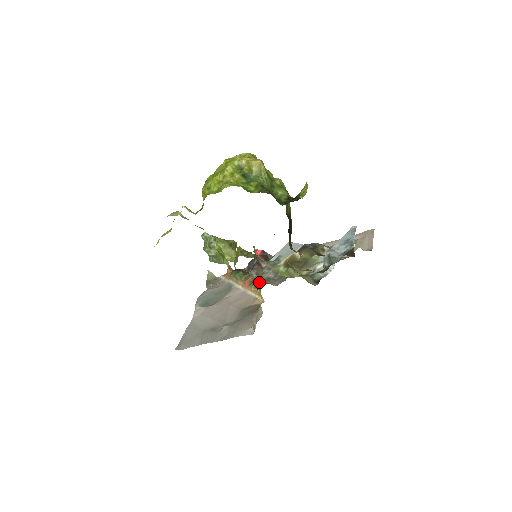
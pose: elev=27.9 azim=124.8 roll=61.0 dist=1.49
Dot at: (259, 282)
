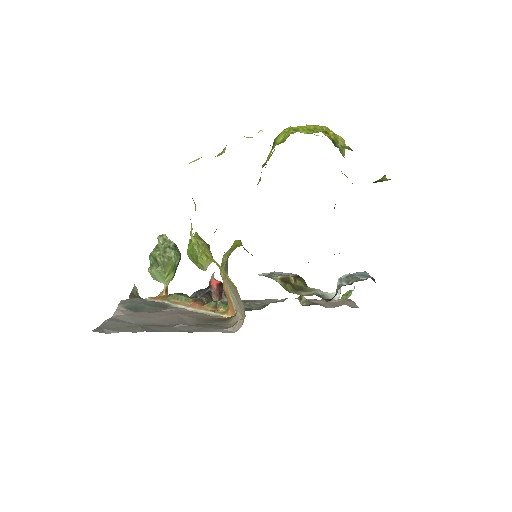
Dot at: (223, 302)
